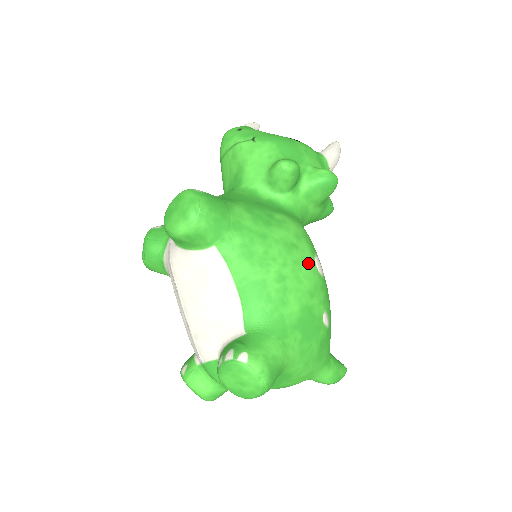
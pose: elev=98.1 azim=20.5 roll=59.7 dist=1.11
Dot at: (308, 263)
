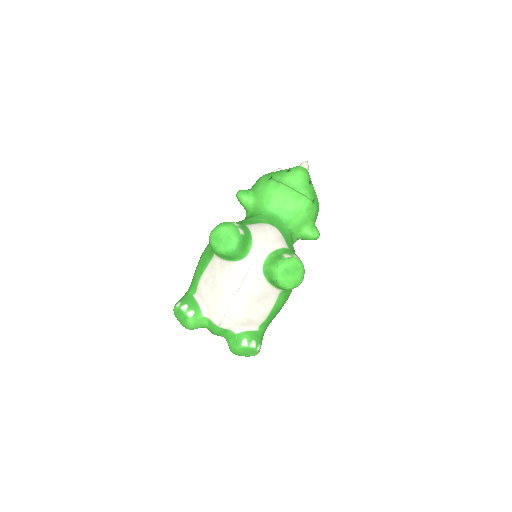
Dot at: occluded
